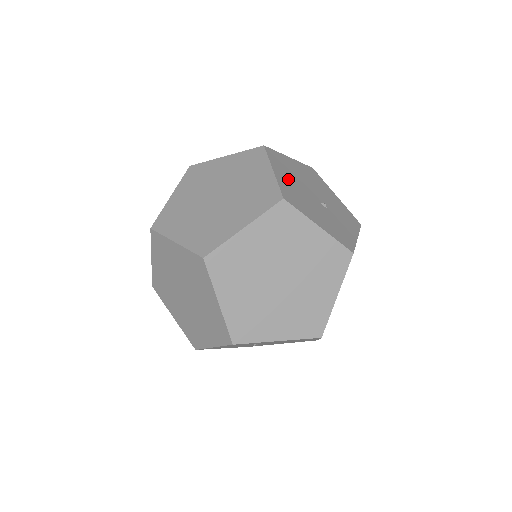
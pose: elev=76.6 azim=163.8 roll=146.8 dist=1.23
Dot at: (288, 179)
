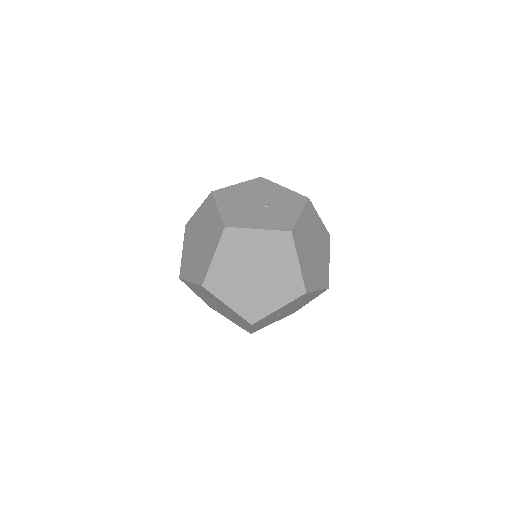
Dot at: (232, 206)
